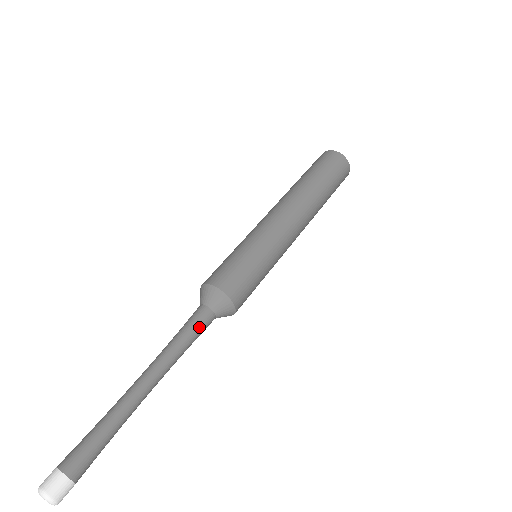
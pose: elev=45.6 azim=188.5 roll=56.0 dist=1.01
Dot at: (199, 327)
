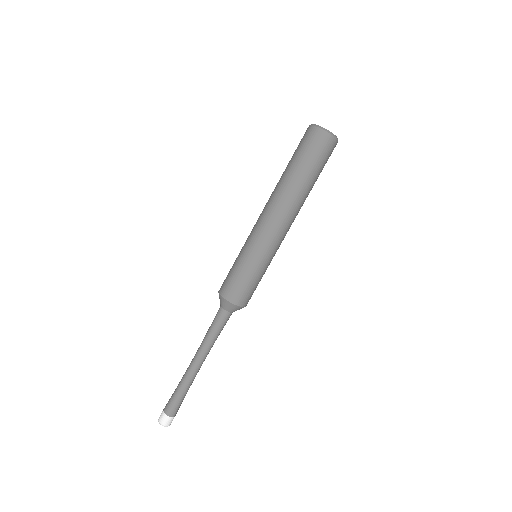
Dot at: (223, 325)
